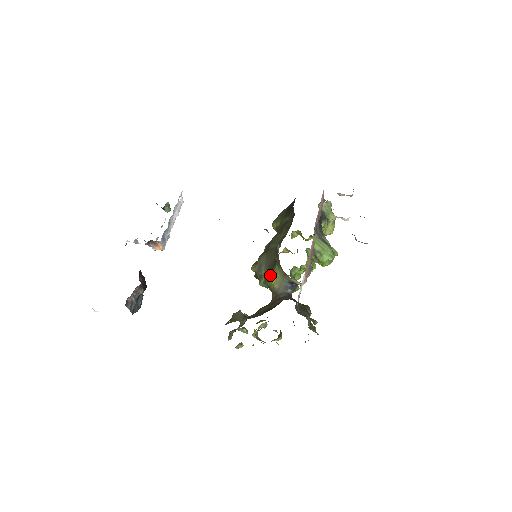
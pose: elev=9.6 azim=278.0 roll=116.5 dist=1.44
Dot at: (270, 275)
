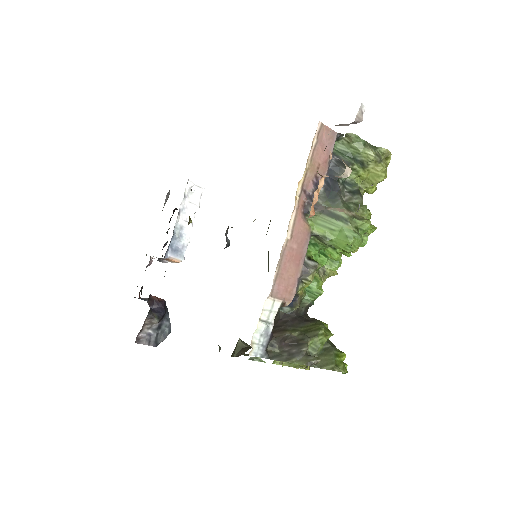
Dot at: occluded
